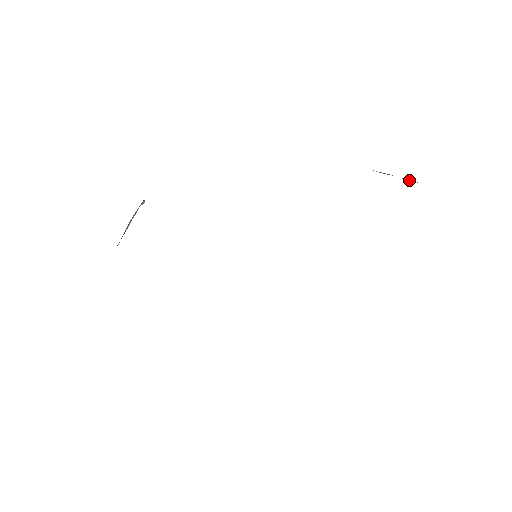
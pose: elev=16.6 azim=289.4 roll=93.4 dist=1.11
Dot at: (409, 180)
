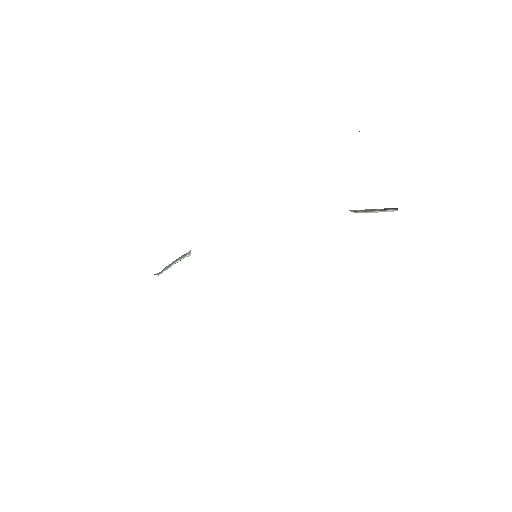
Dot at: (391, 211)
